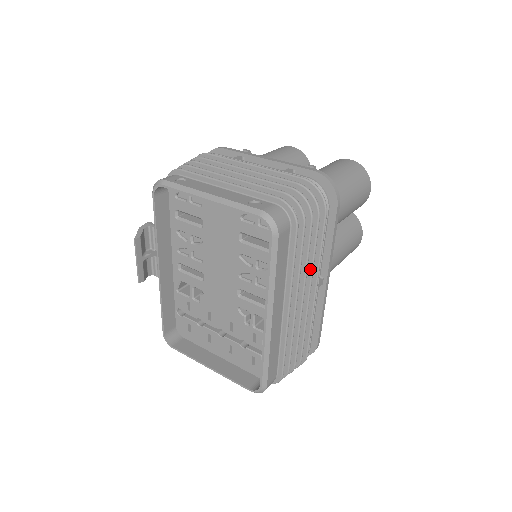
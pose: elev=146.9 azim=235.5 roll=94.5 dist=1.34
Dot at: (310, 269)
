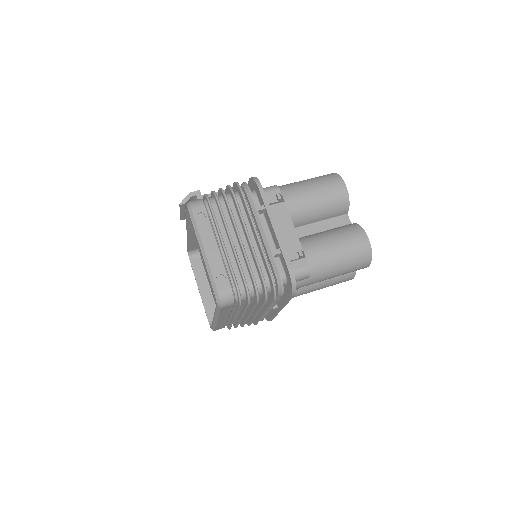
Dot at: (258, 310)
